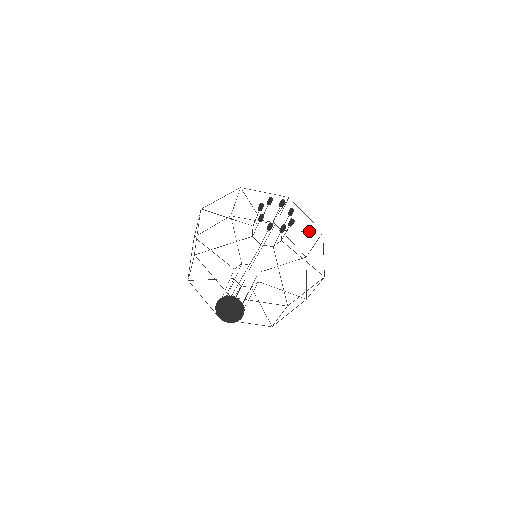
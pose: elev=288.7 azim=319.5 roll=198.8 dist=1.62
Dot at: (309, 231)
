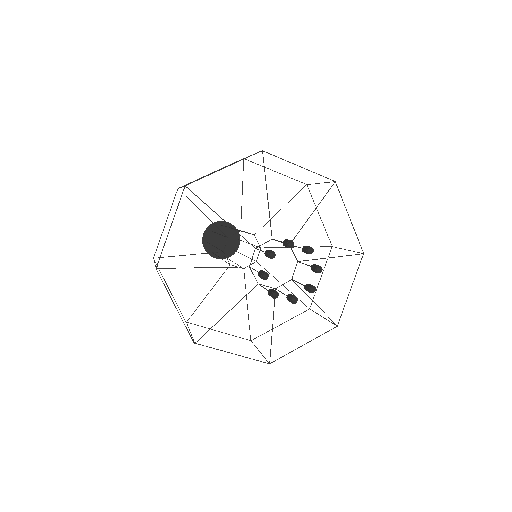
Dot at: (320, 202)
